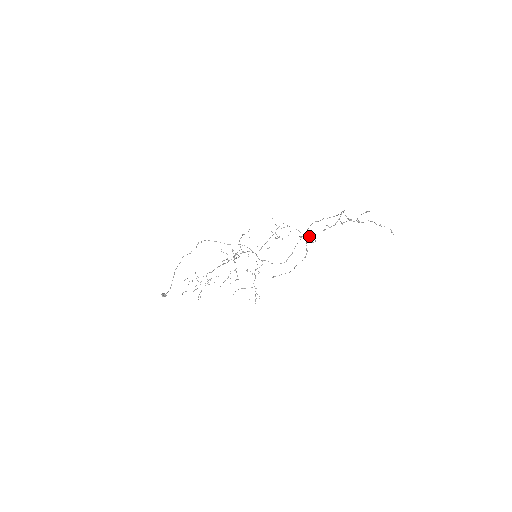
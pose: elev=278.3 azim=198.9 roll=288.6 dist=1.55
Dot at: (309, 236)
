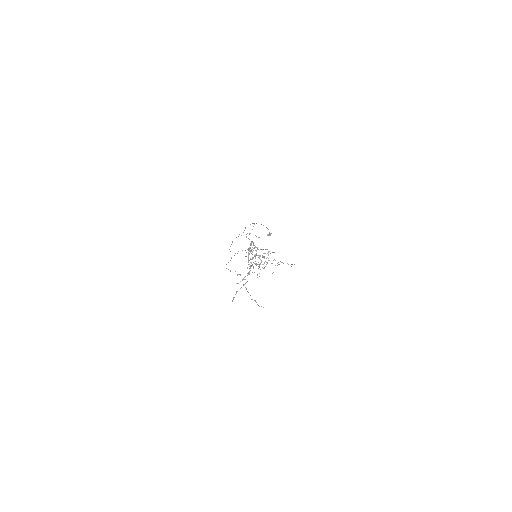
Dot at: (257, 255)
